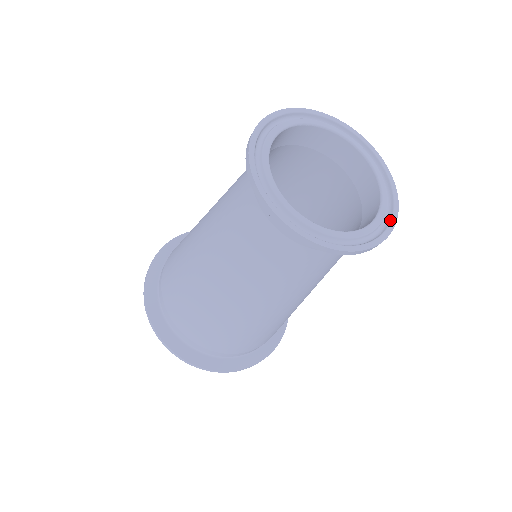
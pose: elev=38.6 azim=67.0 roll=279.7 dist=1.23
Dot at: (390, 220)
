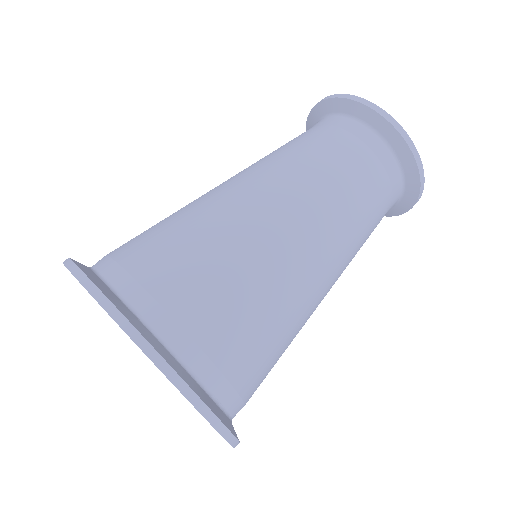
Dot at: occluded
